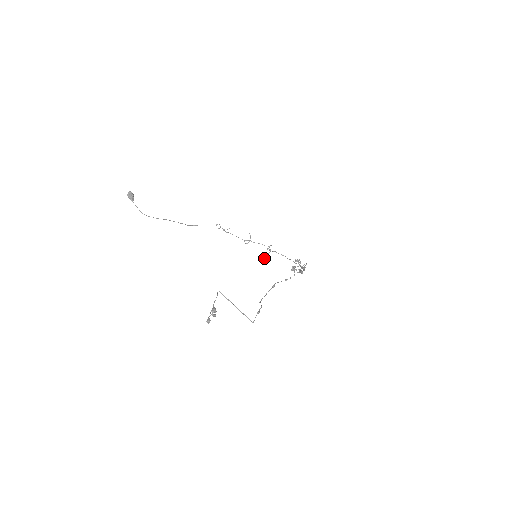
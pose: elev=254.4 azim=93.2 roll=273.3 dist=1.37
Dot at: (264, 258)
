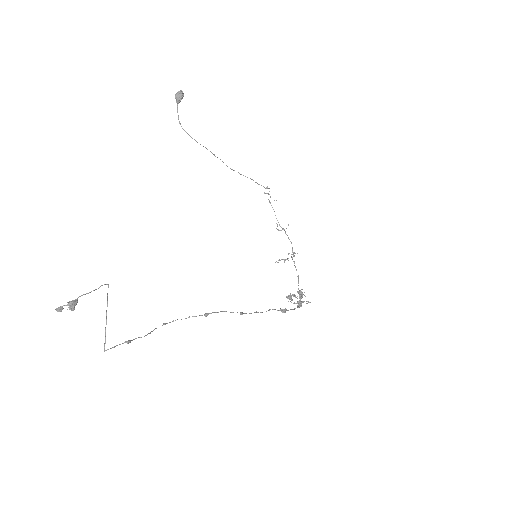
Dot at: (278, 260)
